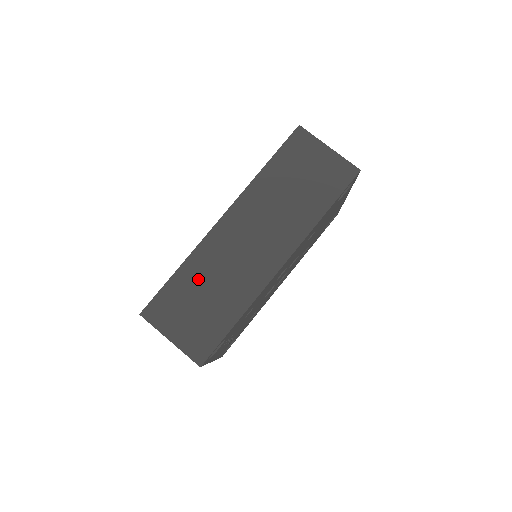
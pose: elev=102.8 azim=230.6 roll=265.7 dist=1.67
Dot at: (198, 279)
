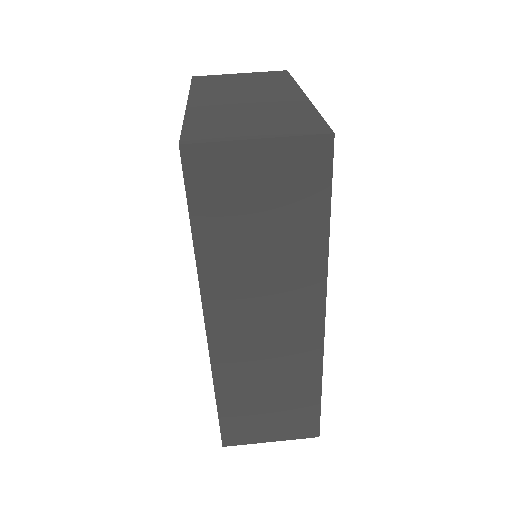
Dot at: (246, 392)
